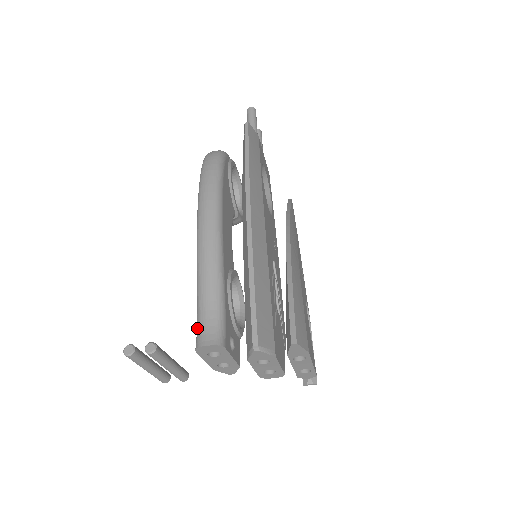
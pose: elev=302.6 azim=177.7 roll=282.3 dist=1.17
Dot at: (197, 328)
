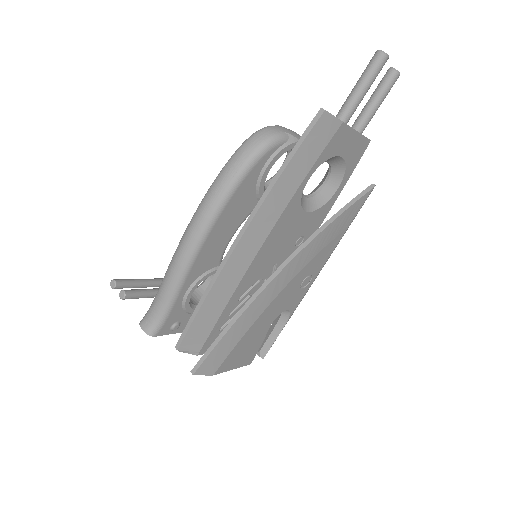
Dot at: (149, 308)
